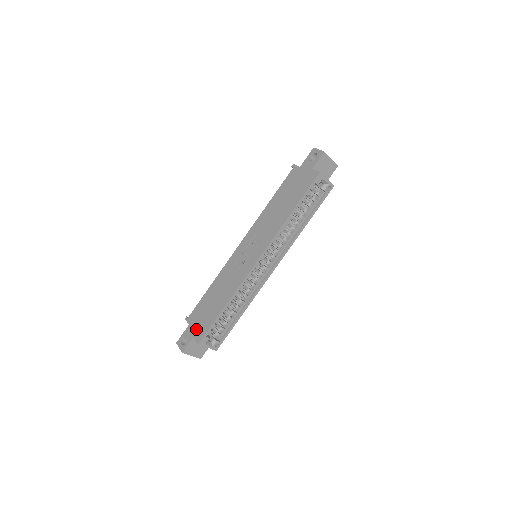
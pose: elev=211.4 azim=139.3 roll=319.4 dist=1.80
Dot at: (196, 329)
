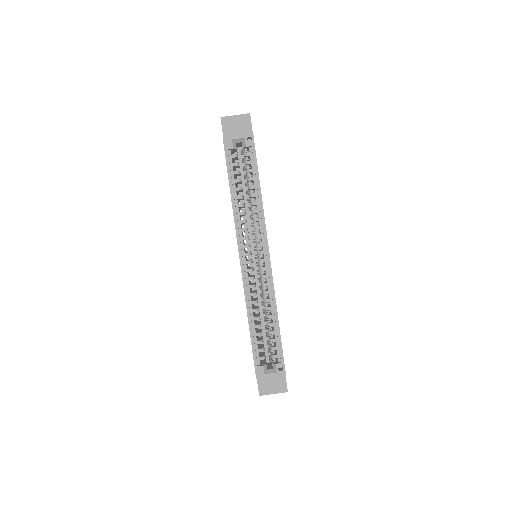
Dot at: occluded
